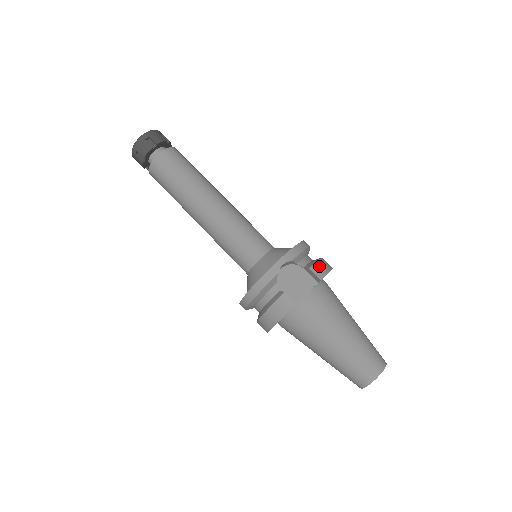
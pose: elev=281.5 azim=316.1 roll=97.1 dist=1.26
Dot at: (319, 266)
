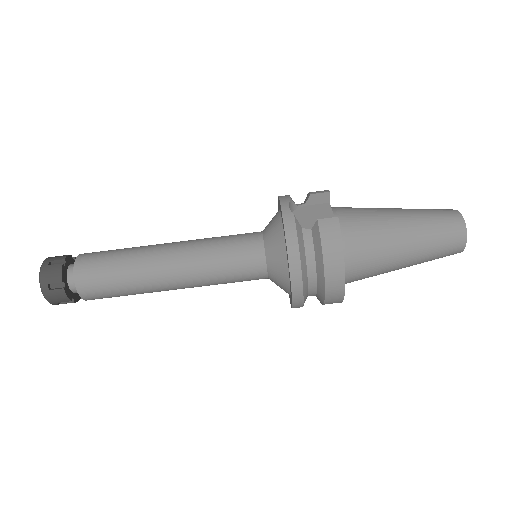
Dot at: occluded
